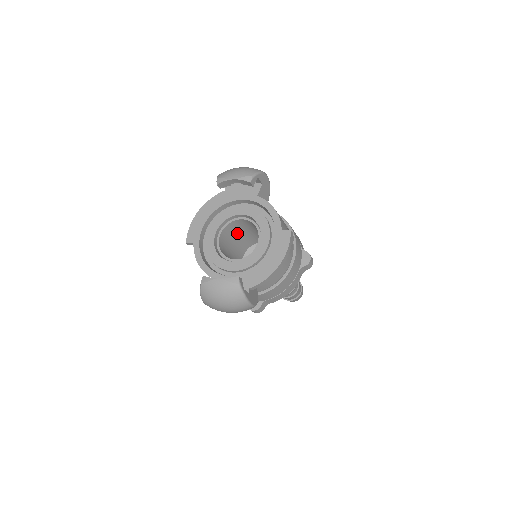
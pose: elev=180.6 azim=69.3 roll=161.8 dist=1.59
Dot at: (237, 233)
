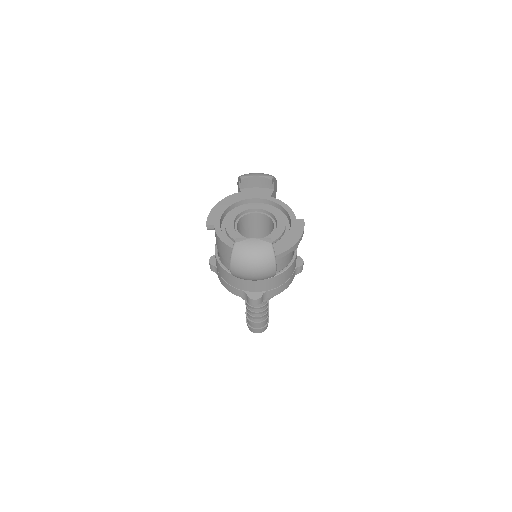
Dot at: (245, 231)
